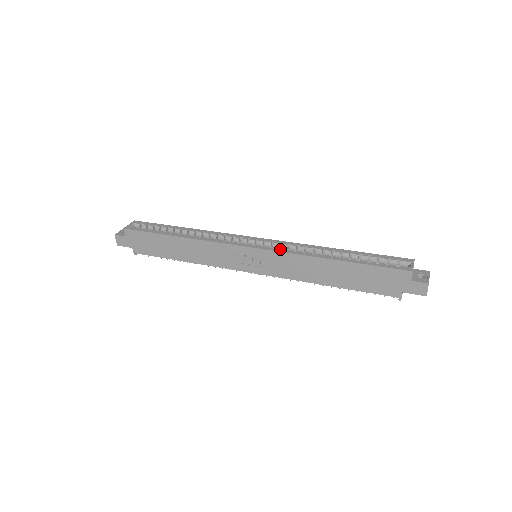
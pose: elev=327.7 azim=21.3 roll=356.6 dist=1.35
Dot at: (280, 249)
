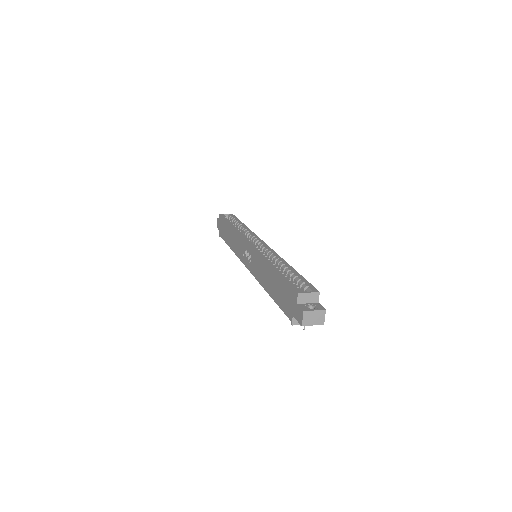
Dot at: (259, 250)
